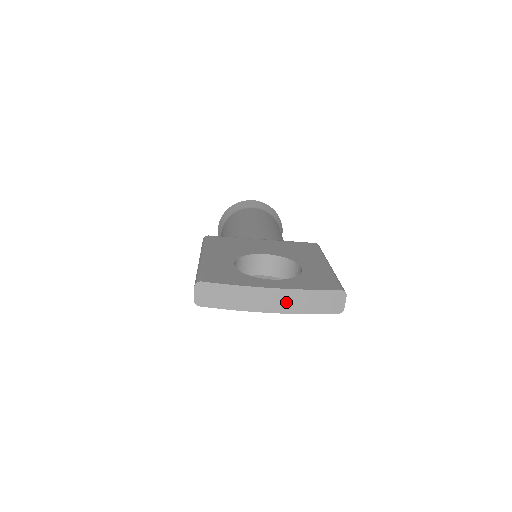
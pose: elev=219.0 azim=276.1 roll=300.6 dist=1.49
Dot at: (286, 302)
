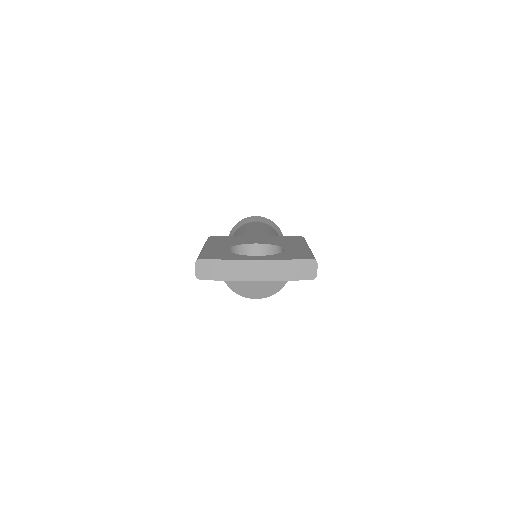
Dot at: (268, 271)
